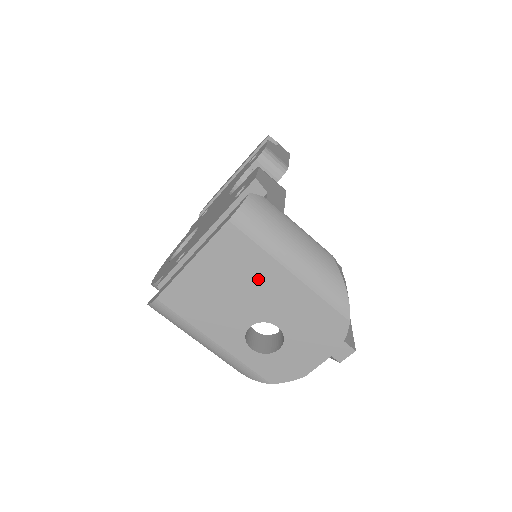
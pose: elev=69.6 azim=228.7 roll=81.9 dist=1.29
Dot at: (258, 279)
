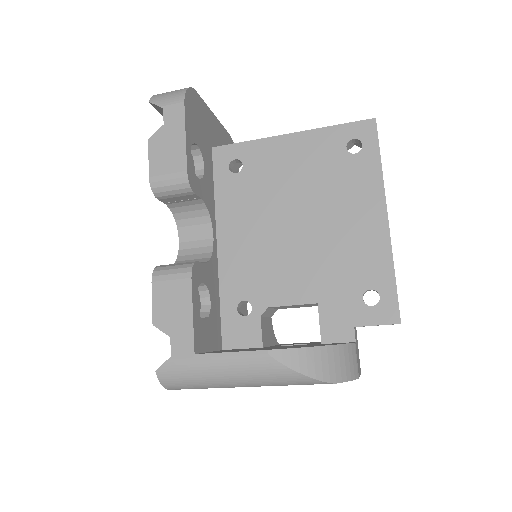
Dot at: occluded
